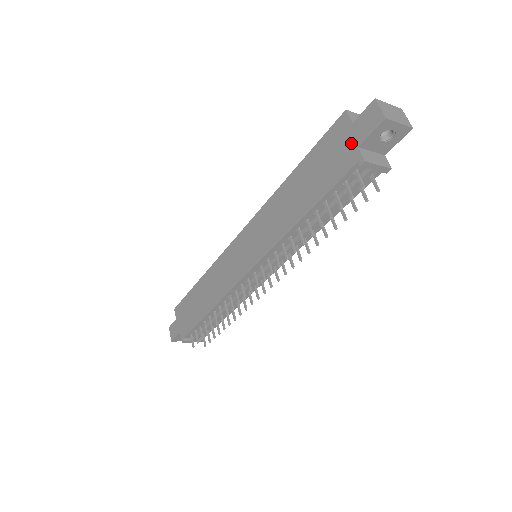
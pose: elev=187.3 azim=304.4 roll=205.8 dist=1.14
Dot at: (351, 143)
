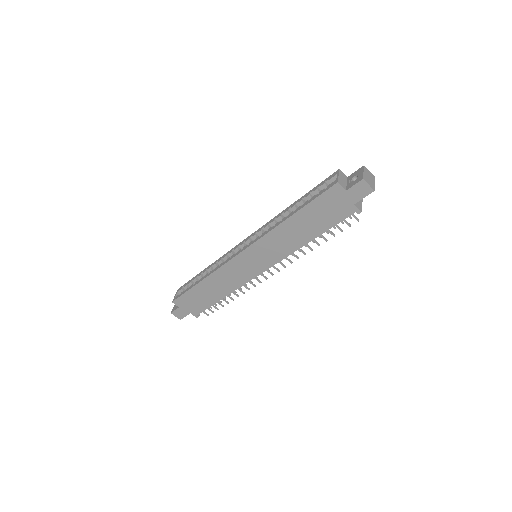
Dot at: (348, 202)
